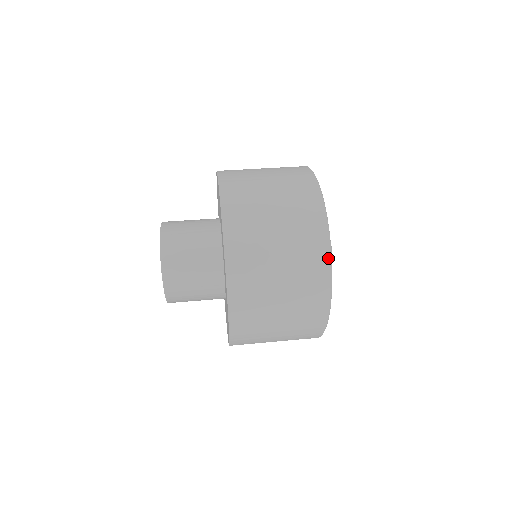
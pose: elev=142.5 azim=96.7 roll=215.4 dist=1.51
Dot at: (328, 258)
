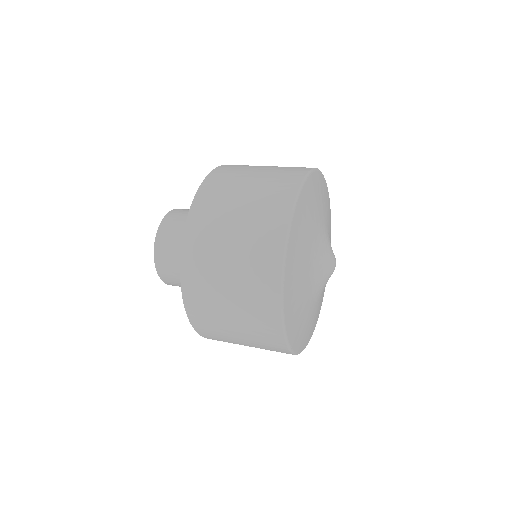
Dot at: (303, 176)
